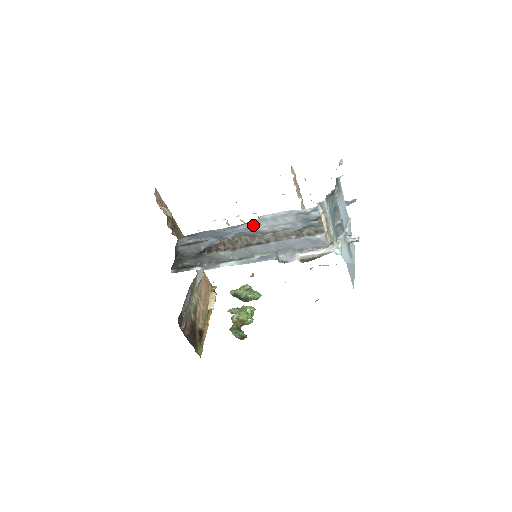
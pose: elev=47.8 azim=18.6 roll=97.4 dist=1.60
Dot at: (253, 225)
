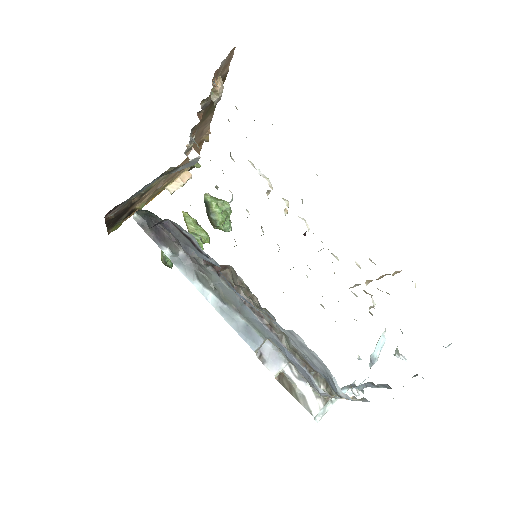
Dot at: occluded
